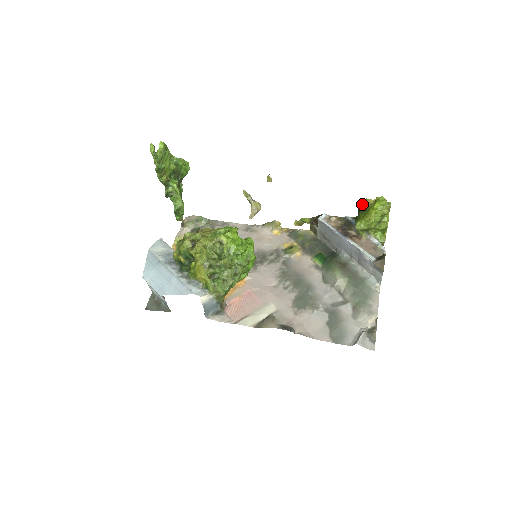
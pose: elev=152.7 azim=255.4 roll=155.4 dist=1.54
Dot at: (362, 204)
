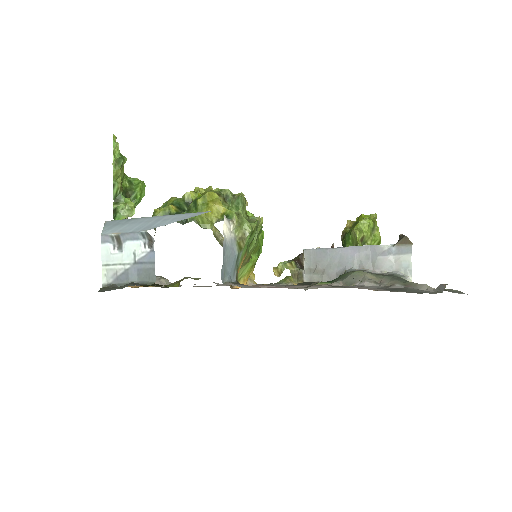
Dot at: (345, 228)
